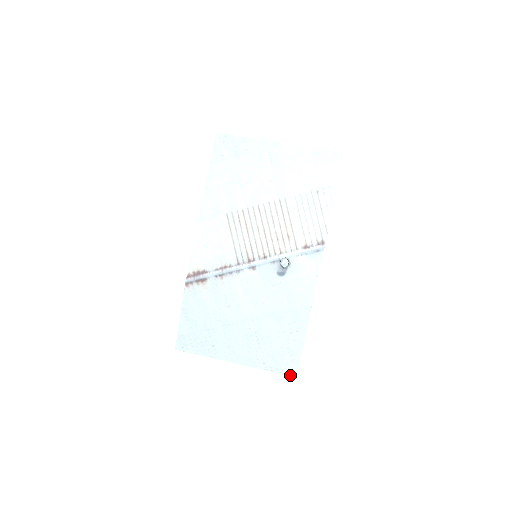
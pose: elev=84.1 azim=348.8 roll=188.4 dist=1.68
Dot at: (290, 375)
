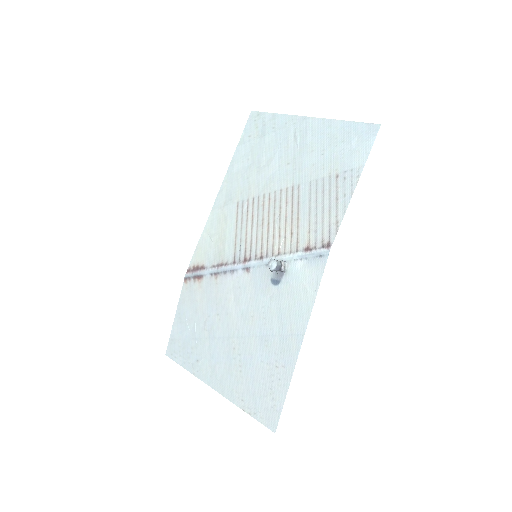
Dot at: (268, 427)
